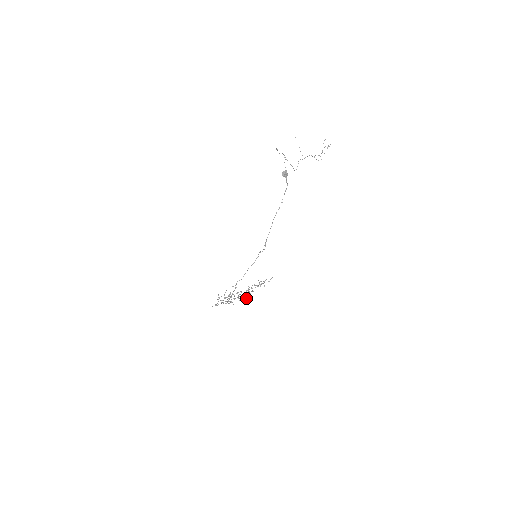
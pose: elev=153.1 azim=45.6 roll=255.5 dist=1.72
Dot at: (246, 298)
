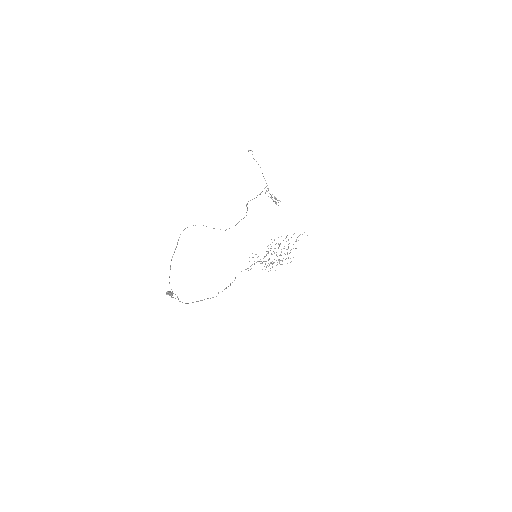
Dot at: (287, 254)
